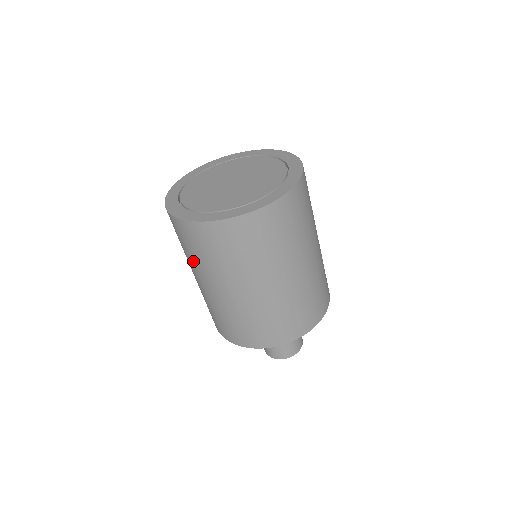
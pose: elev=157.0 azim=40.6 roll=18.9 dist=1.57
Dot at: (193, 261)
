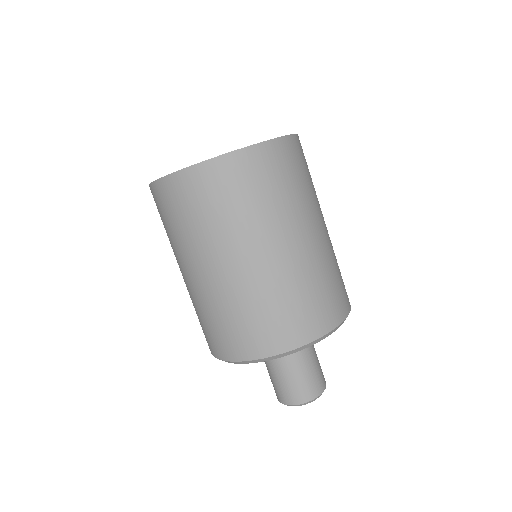
Dot at: (169, 240)
